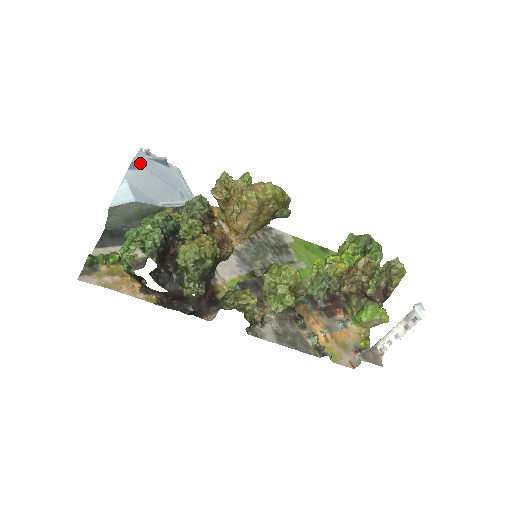
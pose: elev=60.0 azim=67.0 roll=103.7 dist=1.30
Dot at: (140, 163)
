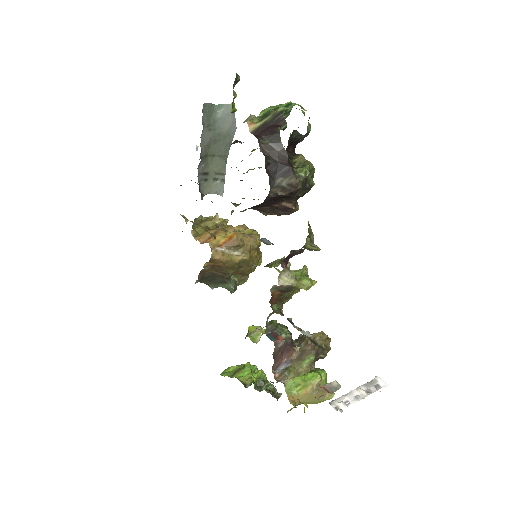
Dot at: occluded
